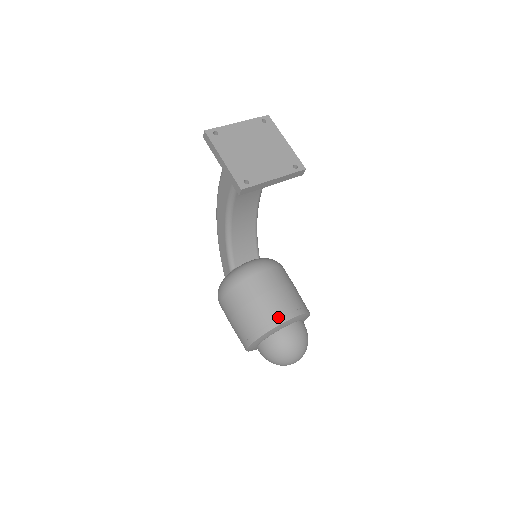
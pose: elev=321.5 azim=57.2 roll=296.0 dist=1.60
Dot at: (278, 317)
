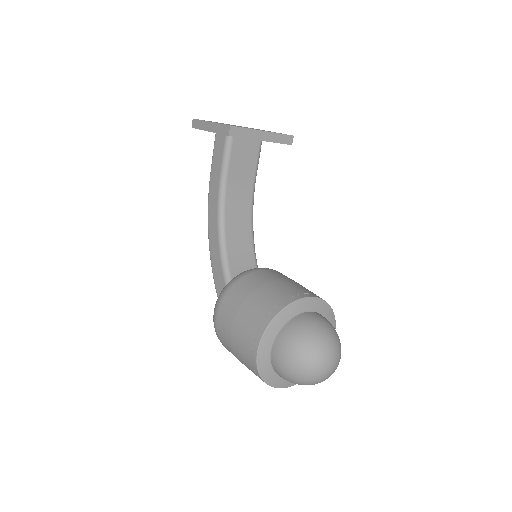
Dot at: (292, 295)
